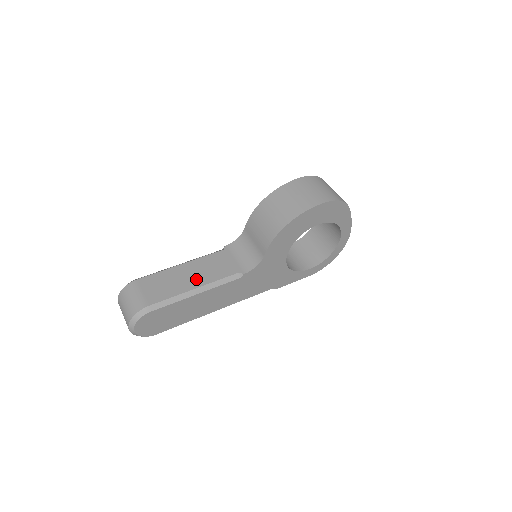
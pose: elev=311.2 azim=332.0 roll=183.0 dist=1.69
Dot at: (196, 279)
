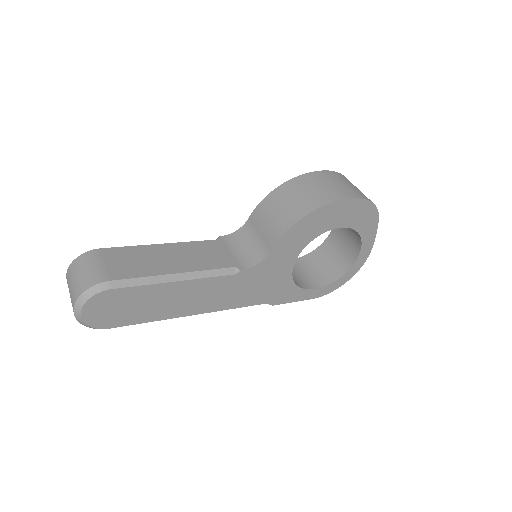
Dot at: (179, 263)
